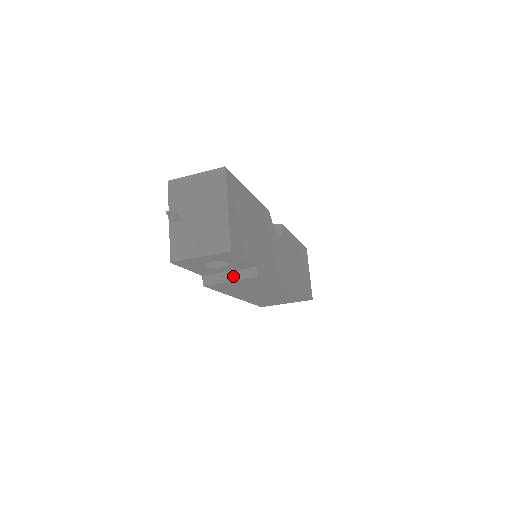
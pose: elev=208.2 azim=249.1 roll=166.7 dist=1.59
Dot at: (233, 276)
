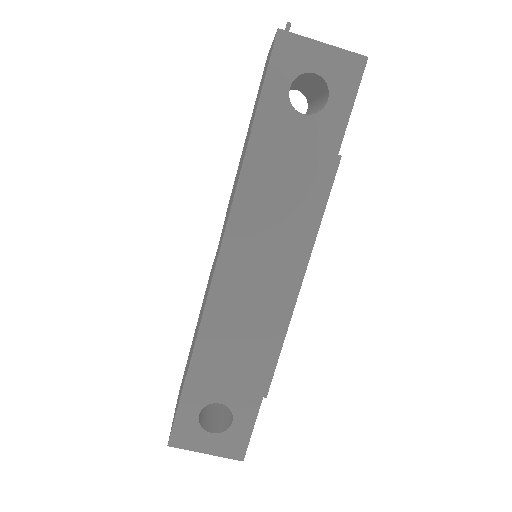
Dot at: (303, 144)
